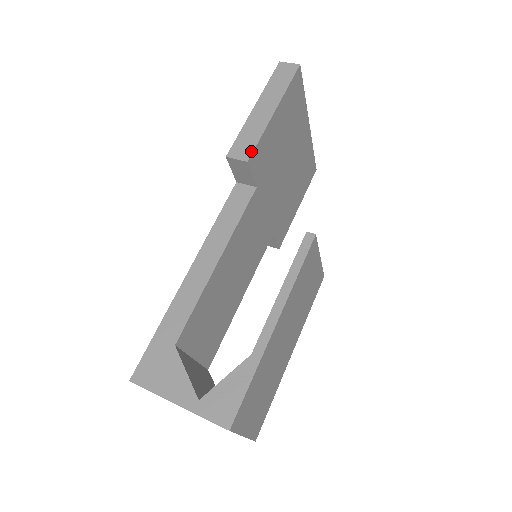
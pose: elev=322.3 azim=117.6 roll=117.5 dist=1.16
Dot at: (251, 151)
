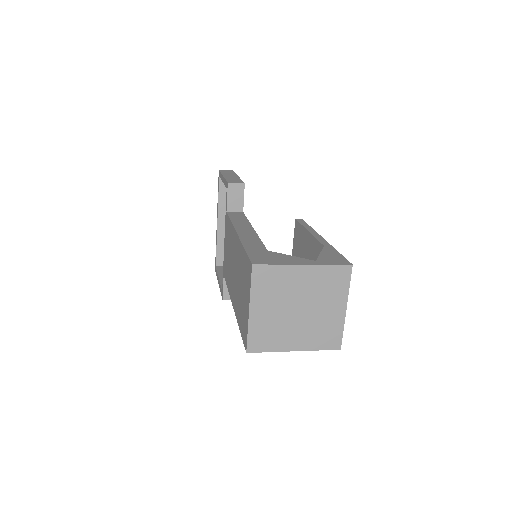
Dot at: (242, 182)
